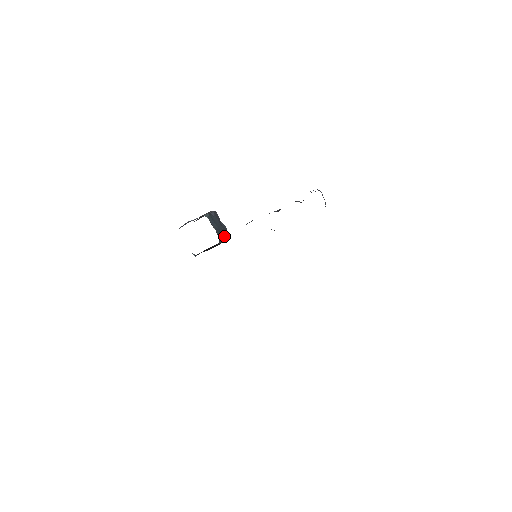
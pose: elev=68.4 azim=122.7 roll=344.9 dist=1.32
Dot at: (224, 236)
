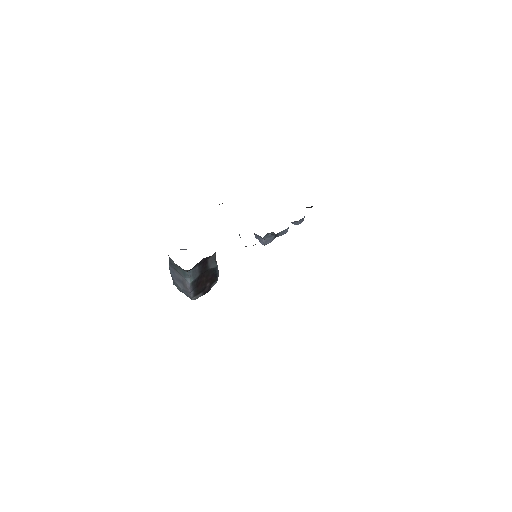
Dot at: occluded
